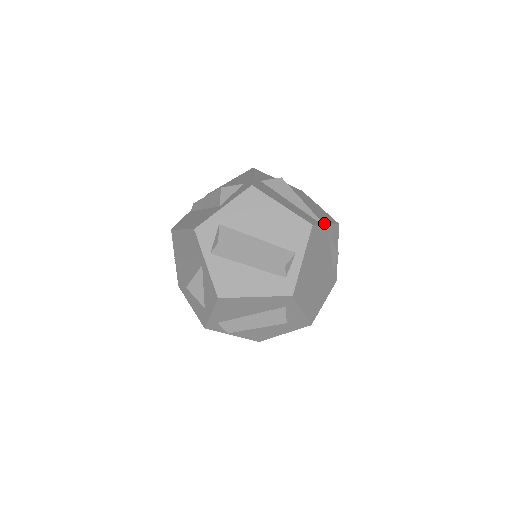
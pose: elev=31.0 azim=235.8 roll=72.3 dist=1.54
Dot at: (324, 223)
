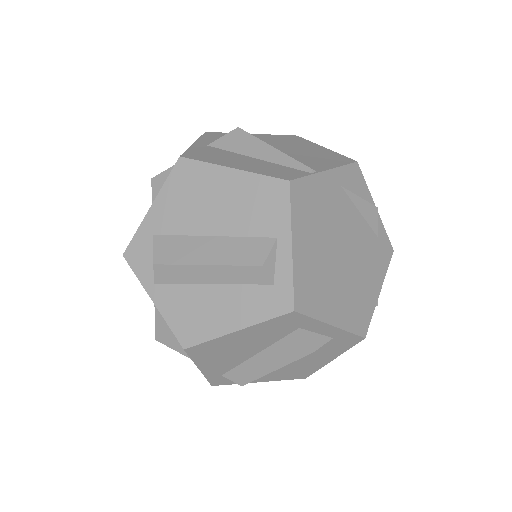
Dot at: (320, 170)
